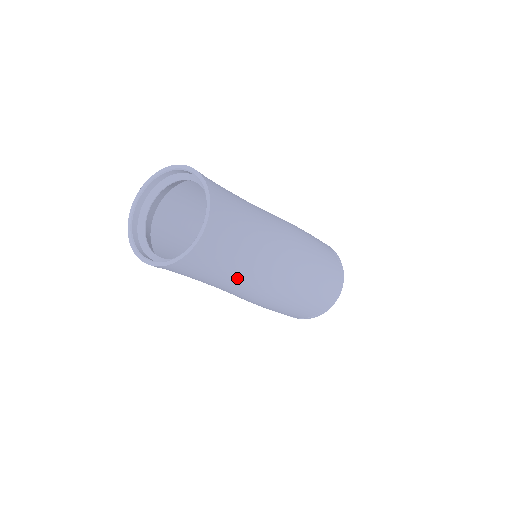
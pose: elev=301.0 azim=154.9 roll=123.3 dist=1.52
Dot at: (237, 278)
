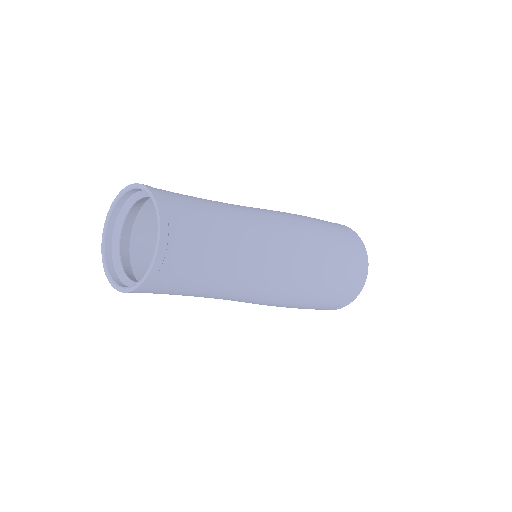
Dot at: (236, 263)
